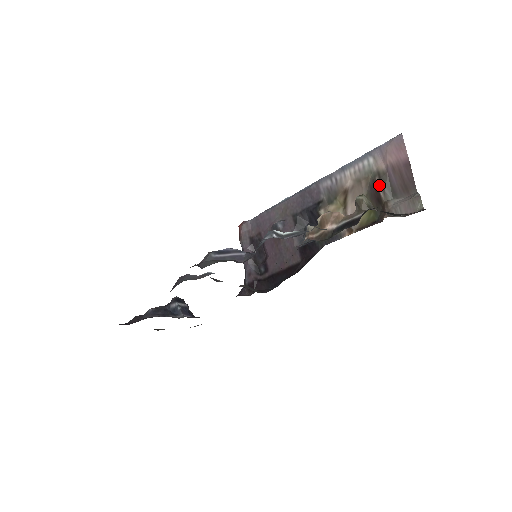
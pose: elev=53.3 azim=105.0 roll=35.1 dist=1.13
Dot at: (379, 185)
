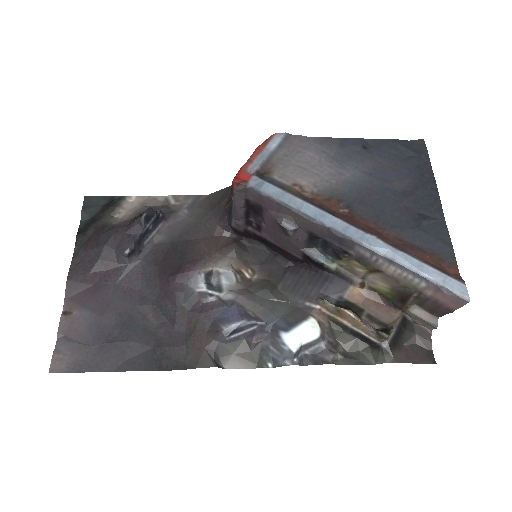
Dot at: (413, 298)
